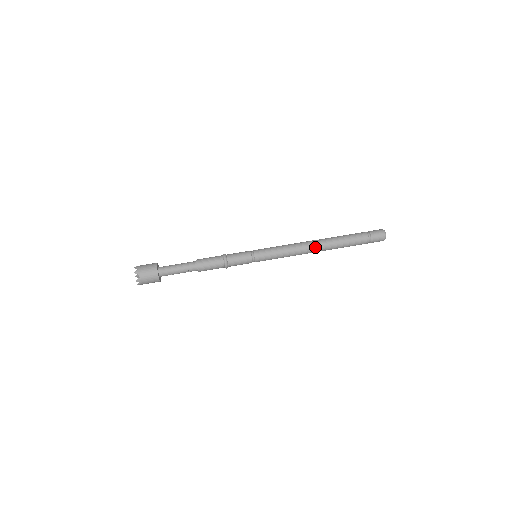
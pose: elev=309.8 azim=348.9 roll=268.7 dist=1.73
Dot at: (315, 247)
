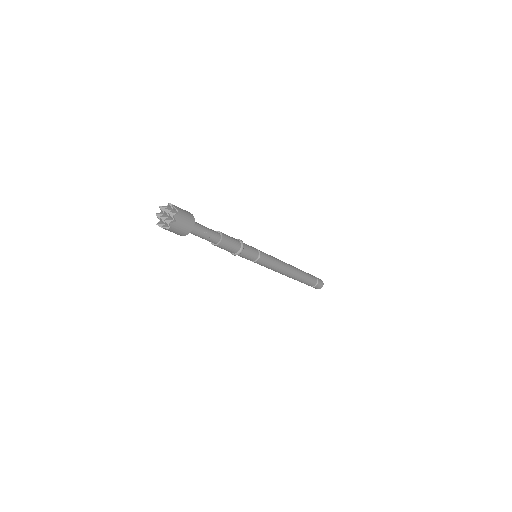
Dot at: (293, 269)
